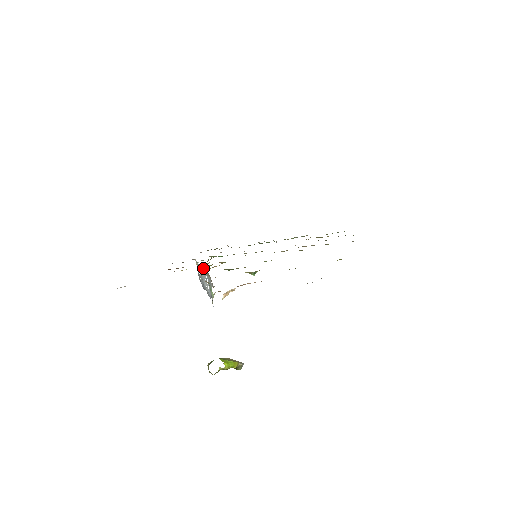
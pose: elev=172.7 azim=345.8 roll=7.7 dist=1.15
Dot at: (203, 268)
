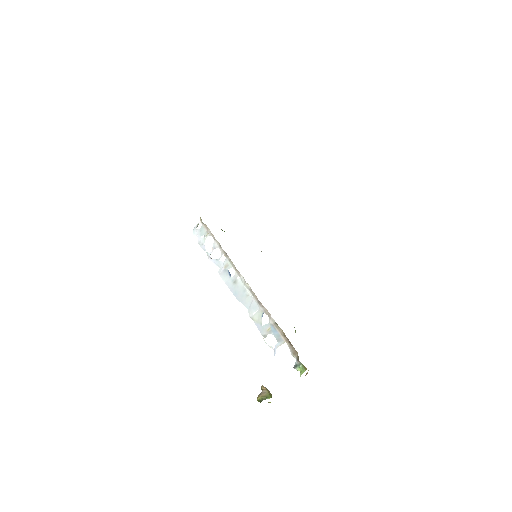
Dot at: (240, 275)
